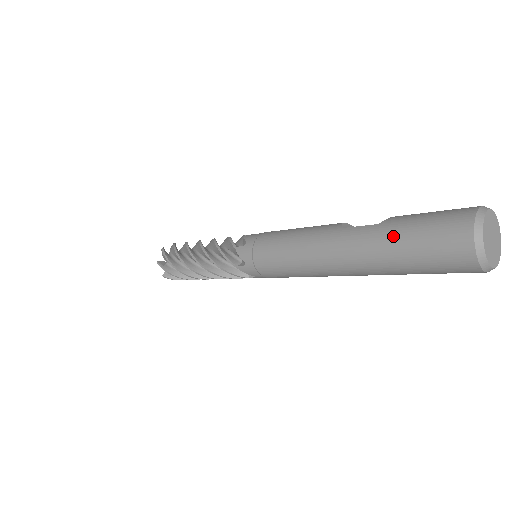
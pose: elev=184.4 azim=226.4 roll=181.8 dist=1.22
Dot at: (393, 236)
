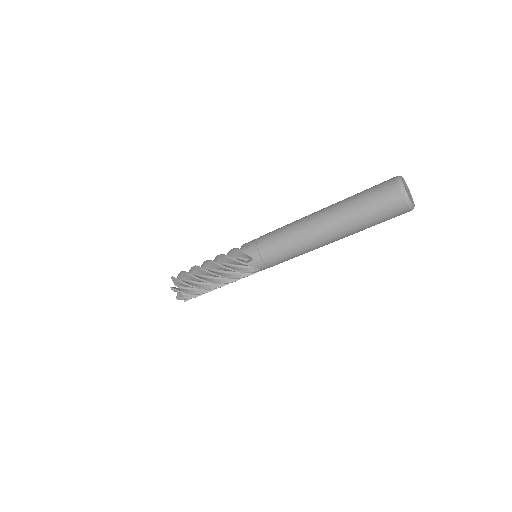
Dot at: (354, 195)
